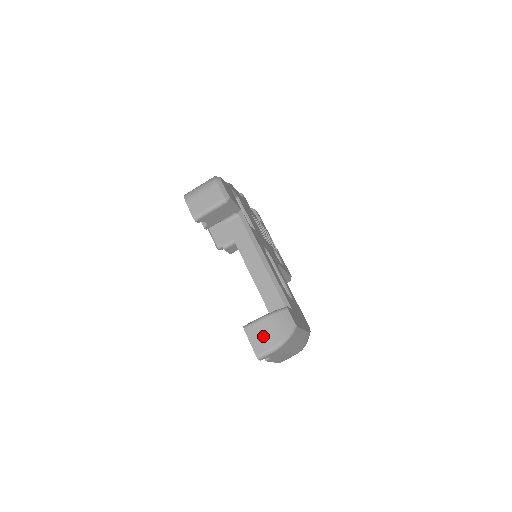
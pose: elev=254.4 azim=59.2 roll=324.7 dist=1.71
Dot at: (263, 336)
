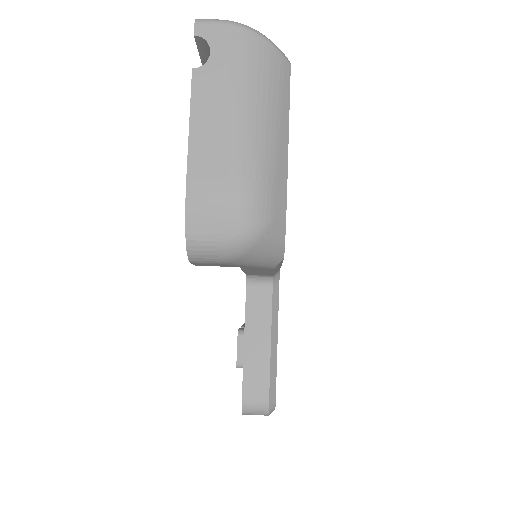
Dot at: occluded
